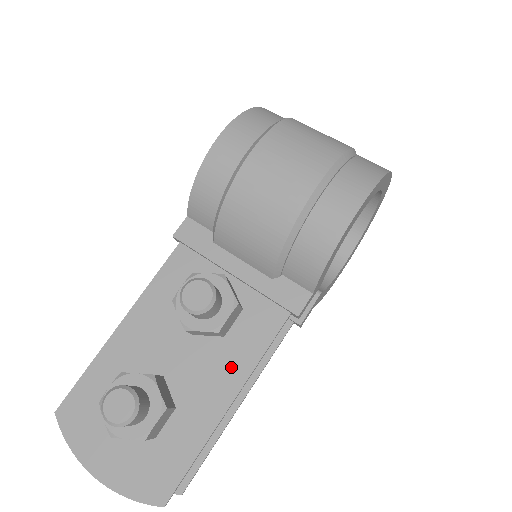
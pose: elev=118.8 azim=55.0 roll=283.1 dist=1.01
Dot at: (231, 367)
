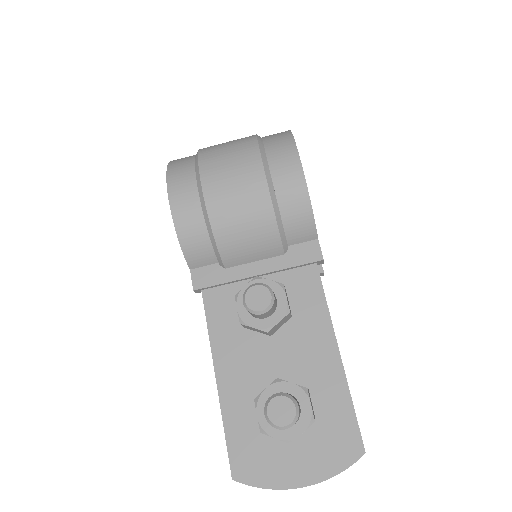
Dot at: (315, 329)
